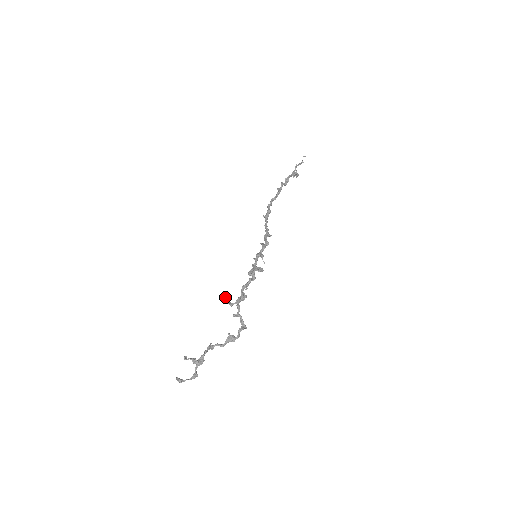
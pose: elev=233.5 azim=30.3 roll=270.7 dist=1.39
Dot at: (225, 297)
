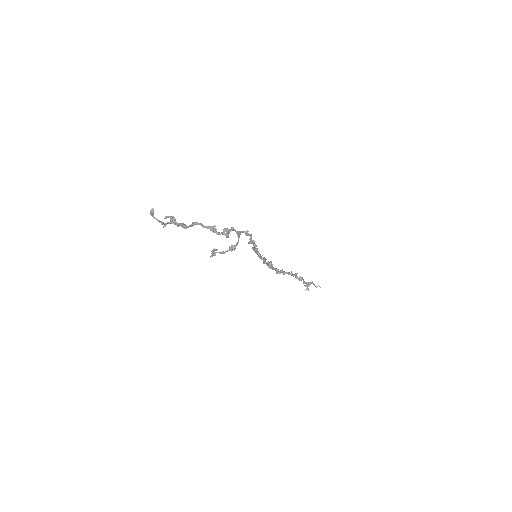
Dot at: (215, 249)
